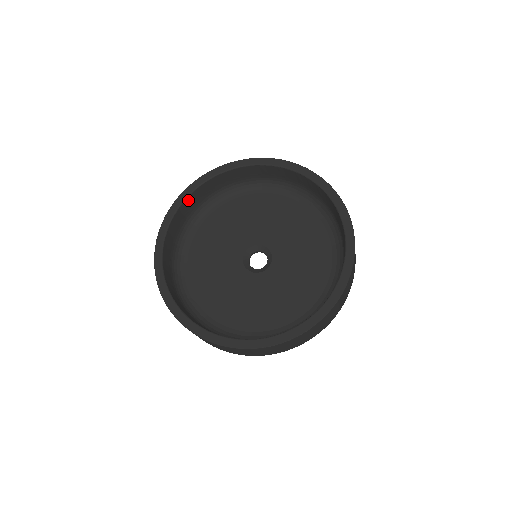
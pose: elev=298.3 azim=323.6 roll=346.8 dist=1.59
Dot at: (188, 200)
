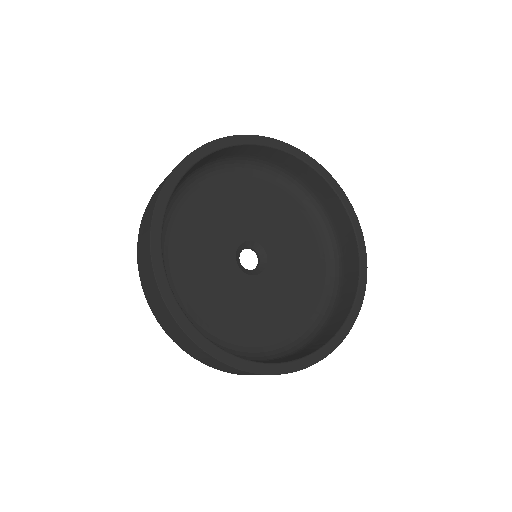
Dot at: (186, 173)
